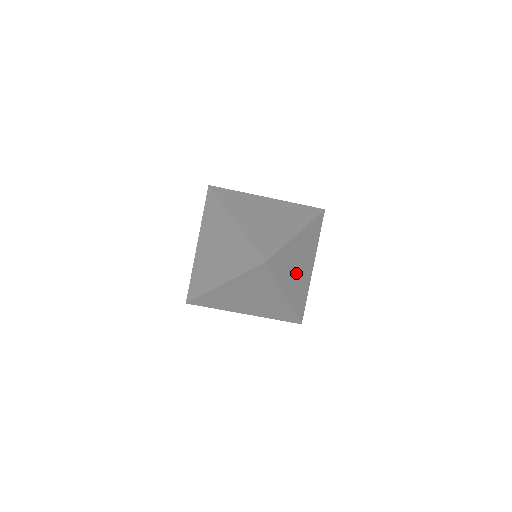
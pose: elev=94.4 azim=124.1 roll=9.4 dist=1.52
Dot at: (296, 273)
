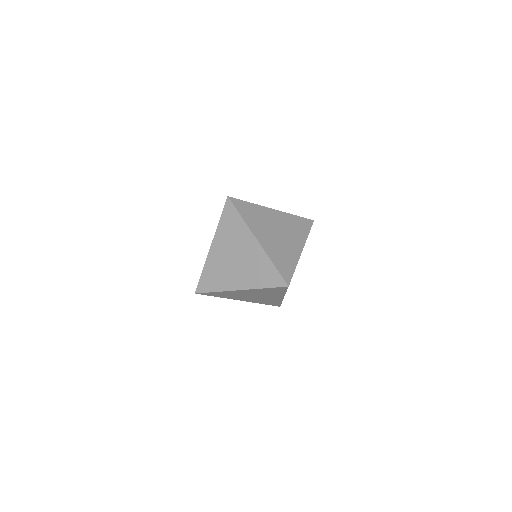
Dot at: (273, 235)
